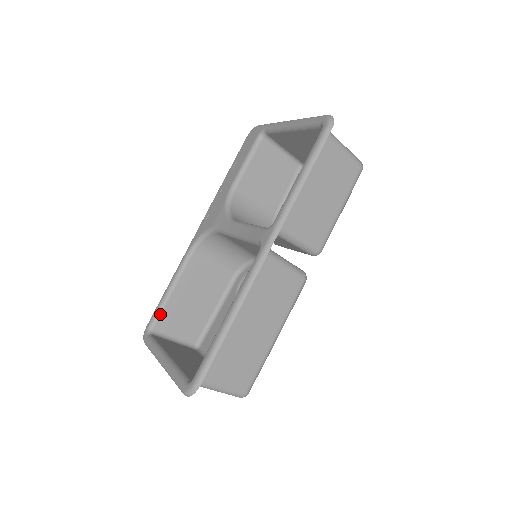
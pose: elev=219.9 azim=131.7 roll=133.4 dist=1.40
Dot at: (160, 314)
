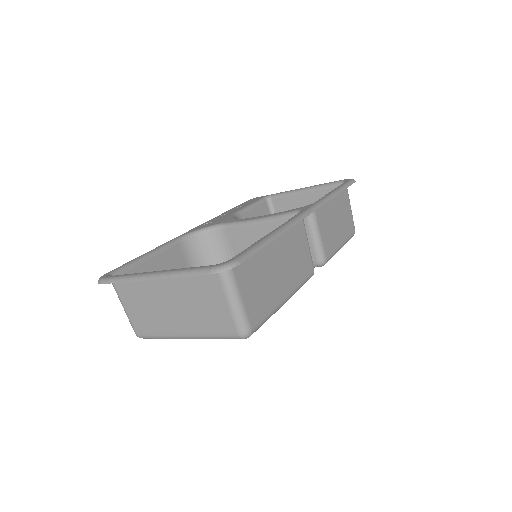
Dot at: (129, 268)
